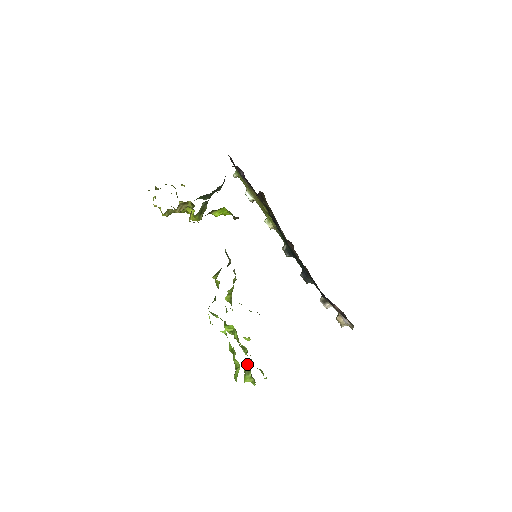
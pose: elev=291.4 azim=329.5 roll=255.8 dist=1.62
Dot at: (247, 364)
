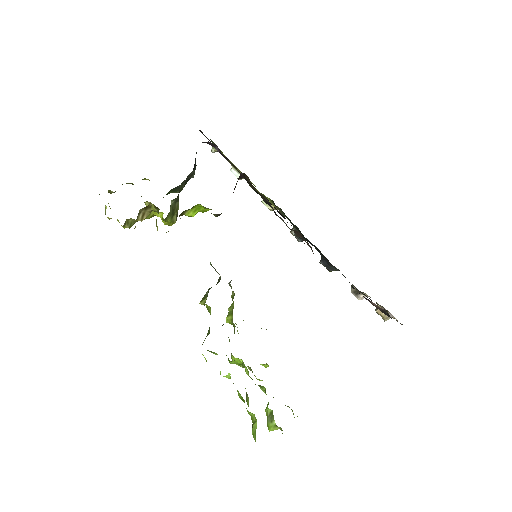
Dot at: (268, 408)
